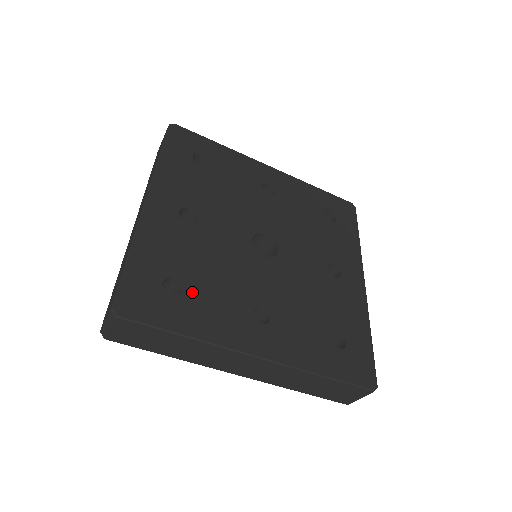
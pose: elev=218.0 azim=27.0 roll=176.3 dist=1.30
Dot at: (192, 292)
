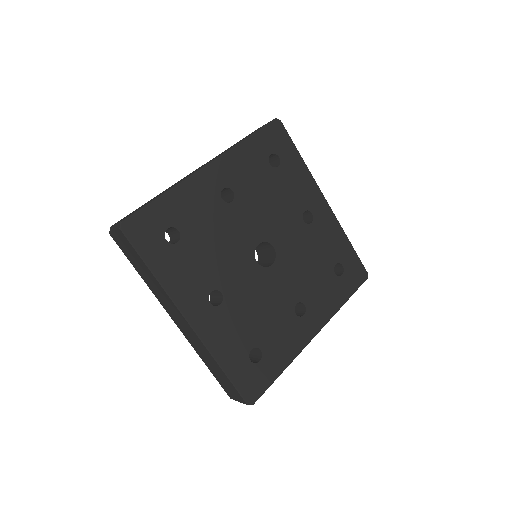
Dot at: (182, 249)
